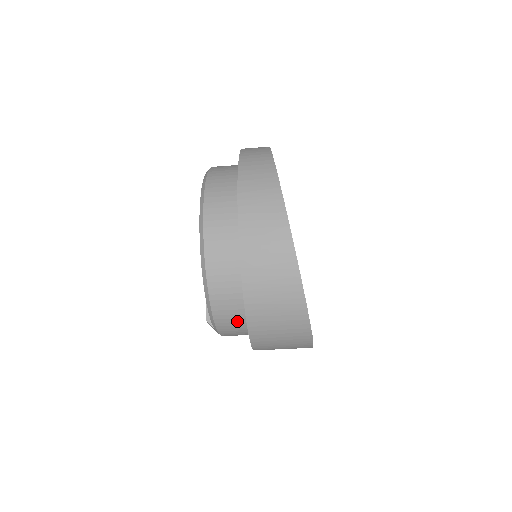
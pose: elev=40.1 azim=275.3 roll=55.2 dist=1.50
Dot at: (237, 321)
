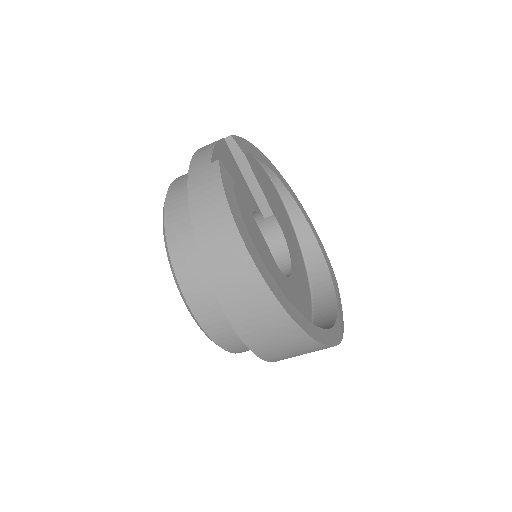
Dot at: occluded
